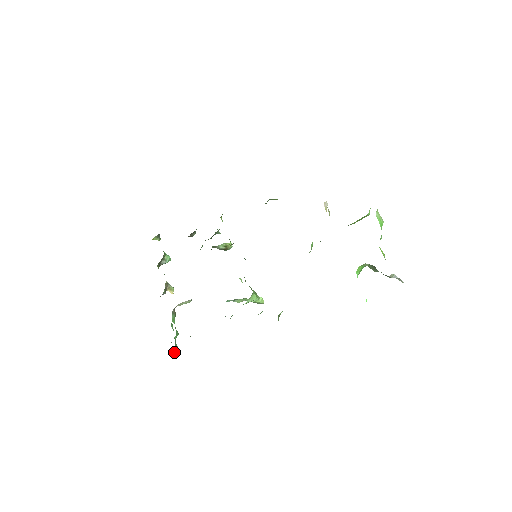
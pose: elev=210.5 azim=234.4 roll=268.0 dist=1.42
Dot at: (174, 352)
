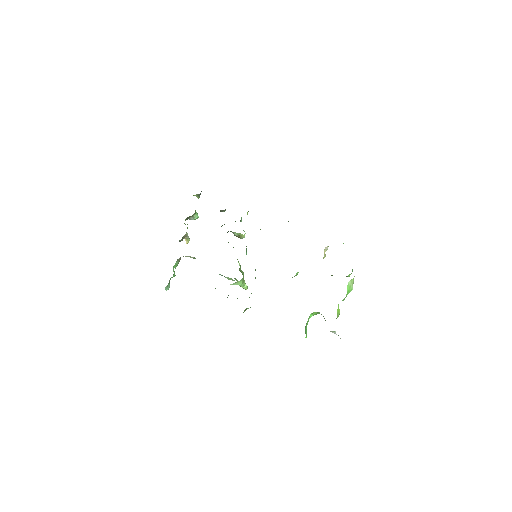
Dot at: occluded
